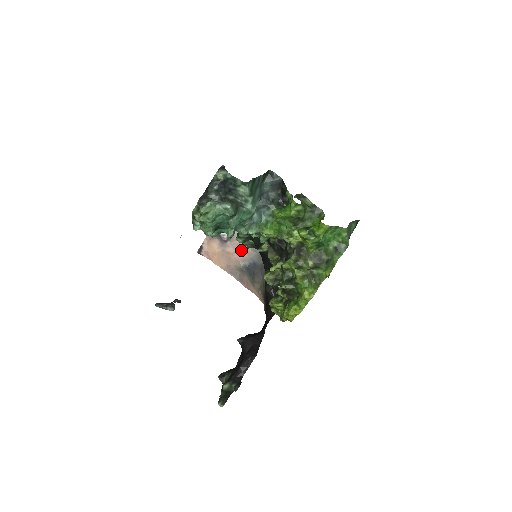
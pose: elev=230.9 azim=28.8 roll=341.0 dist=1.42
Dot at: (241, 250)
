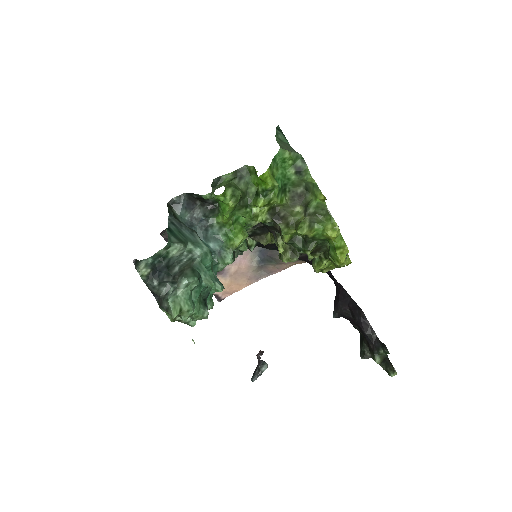
Dot at: (240, 258)
